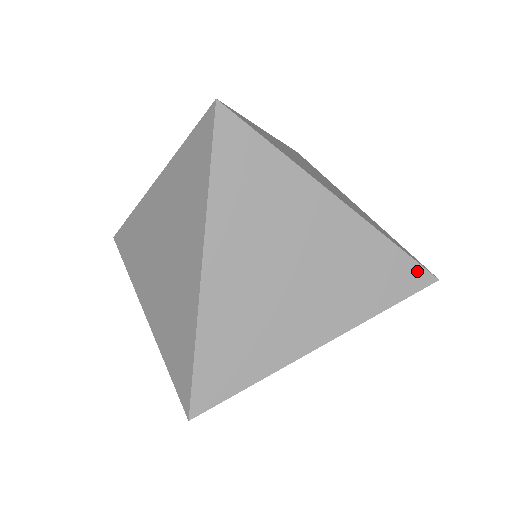
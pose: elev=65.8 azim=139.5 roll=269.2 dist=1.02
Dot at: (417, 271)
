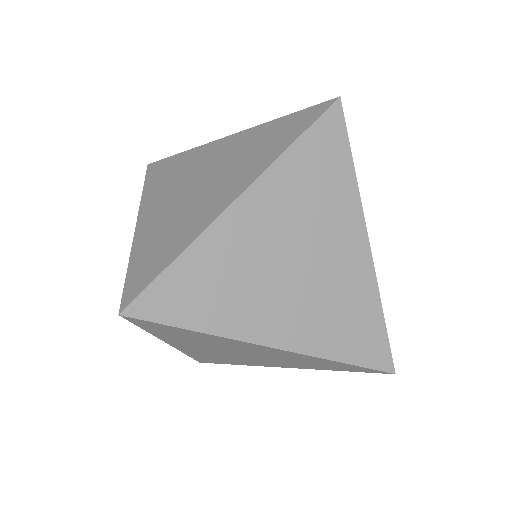
Dot at: (385, 351)
